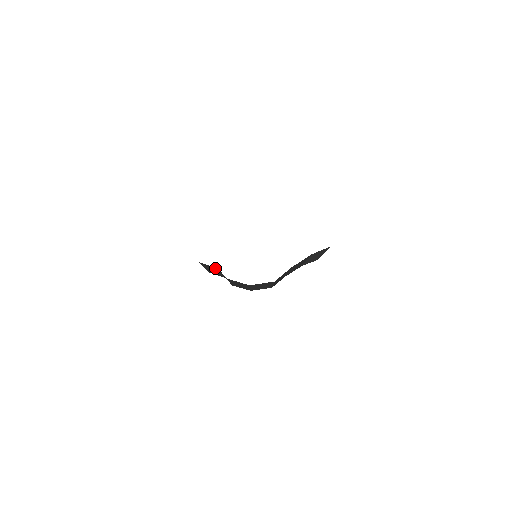
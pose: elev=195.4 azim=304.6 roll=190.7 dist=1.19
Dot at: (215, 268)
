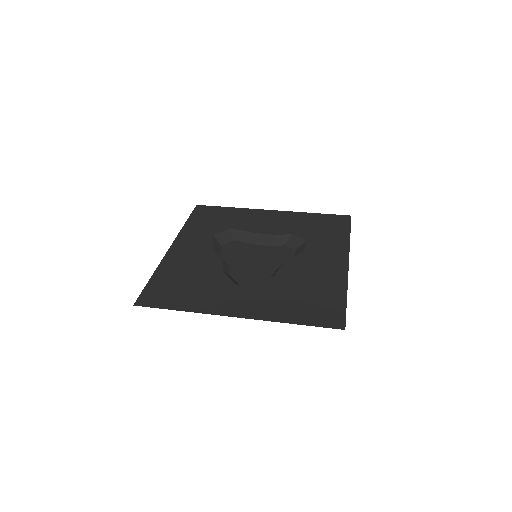
Dot at: (223, 262)
